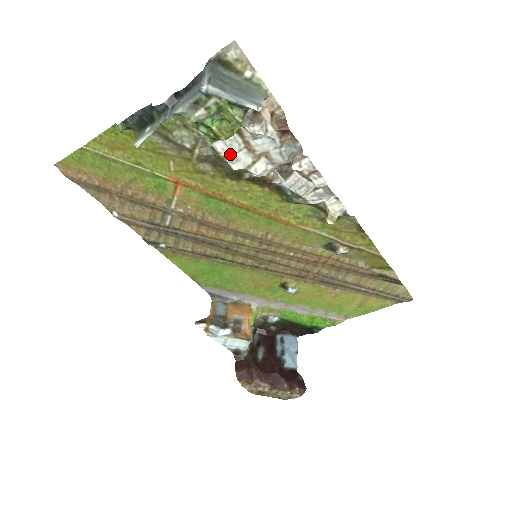
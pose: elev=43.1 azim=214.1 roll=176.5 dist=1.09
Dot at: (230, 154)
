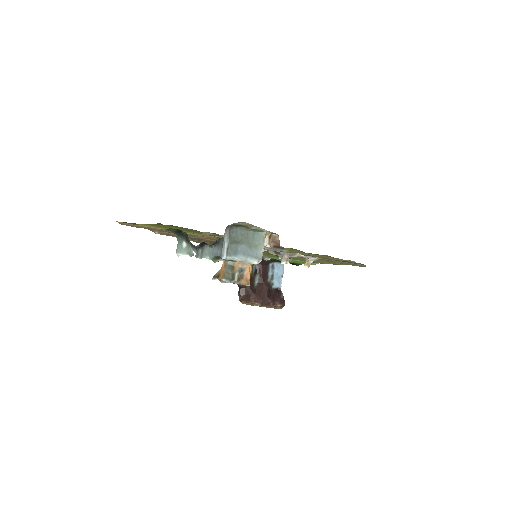
Dot at: occluded
